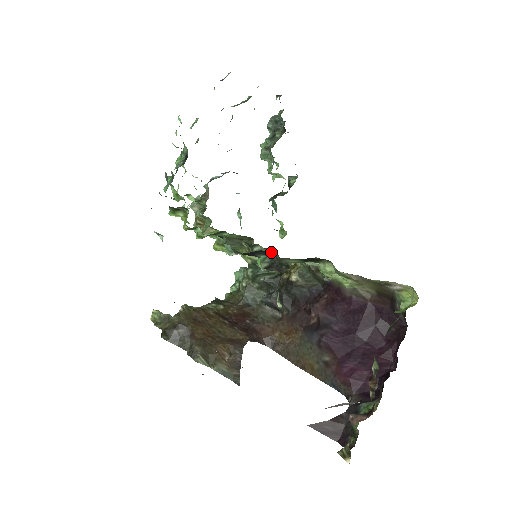
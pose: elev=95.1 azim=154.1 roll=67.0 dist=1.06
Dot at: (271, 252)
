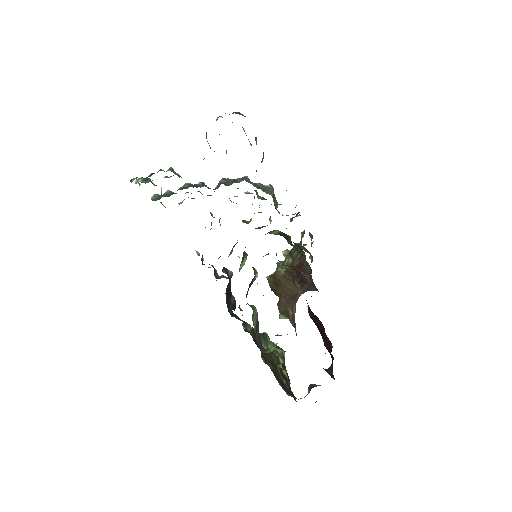
Dot at: occluded
